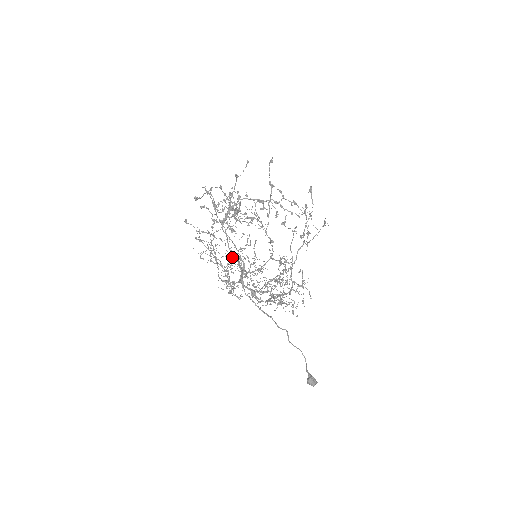
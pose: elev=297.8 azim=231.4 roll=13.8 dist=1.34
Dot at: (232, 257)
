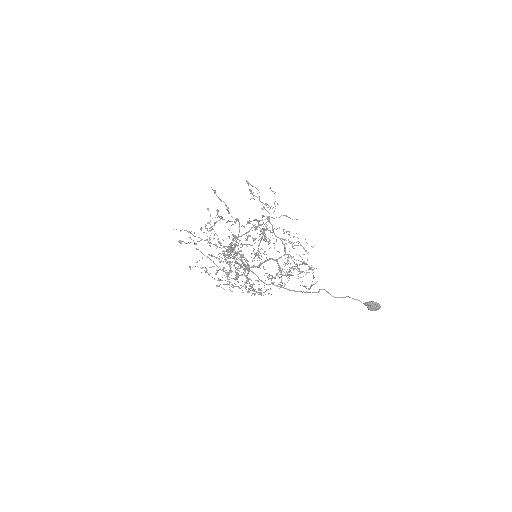
Dot at: occluded
